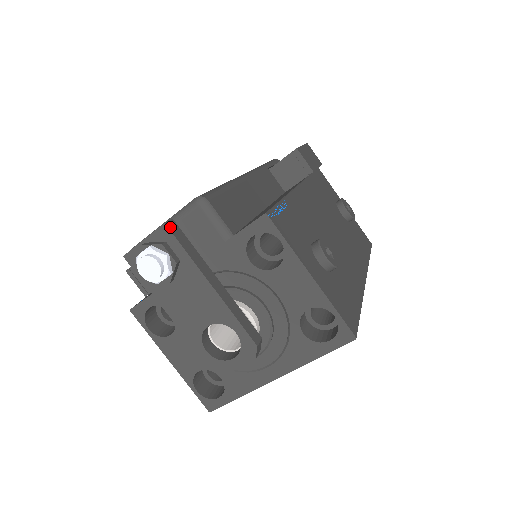
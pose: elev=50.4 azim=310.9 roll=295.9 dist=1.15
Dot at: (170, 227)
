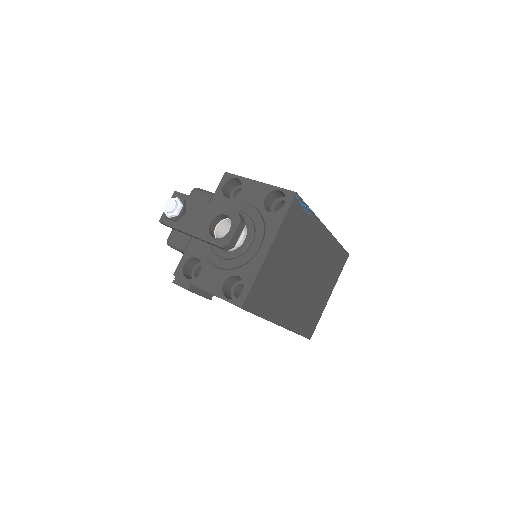
Dot at: (178, 192)
